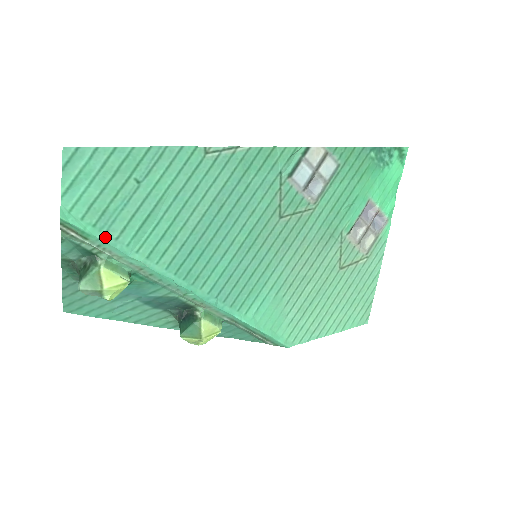
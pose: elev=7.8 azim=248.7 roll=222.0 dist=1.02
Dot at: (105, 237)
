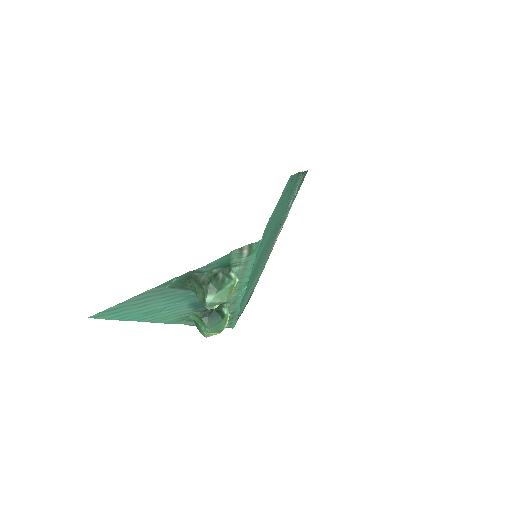
Dot at: occluded
